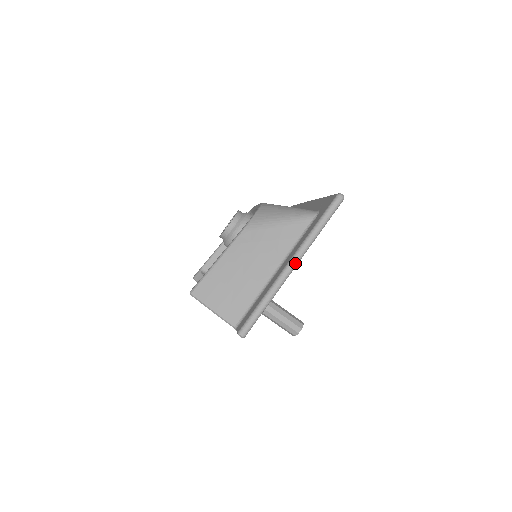
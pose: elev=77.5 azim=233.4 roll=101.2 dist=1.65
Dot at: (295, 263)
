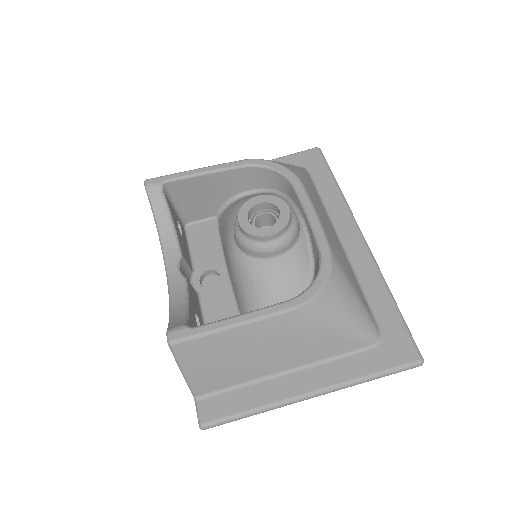
Dot at: occluded
